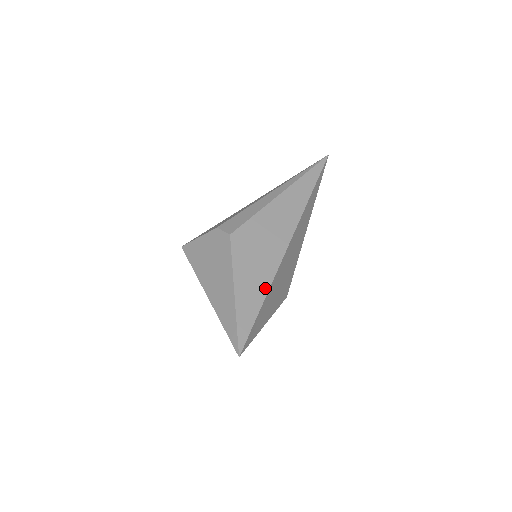
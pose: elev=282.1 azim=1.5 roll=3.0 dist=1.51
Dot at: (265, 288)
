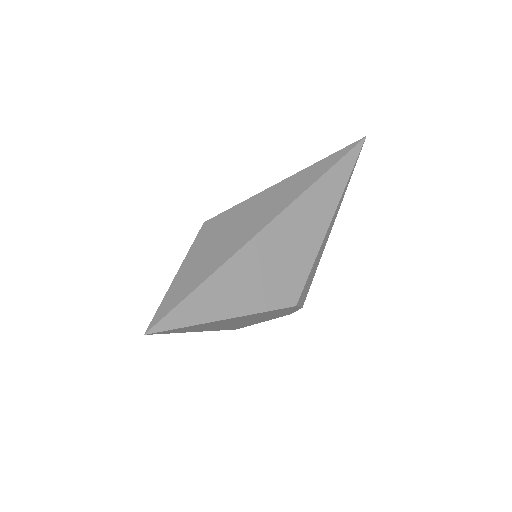
Dot at: (215, 266)
